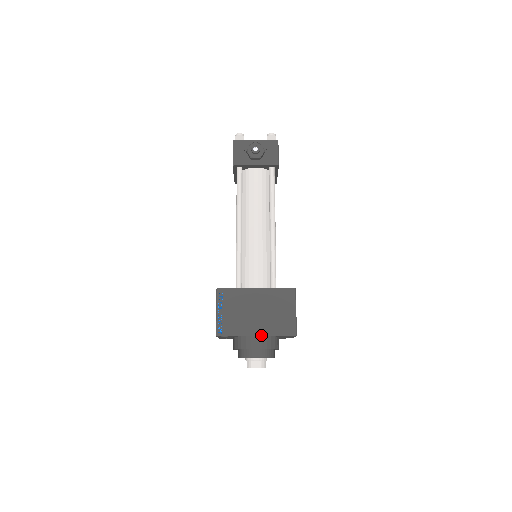
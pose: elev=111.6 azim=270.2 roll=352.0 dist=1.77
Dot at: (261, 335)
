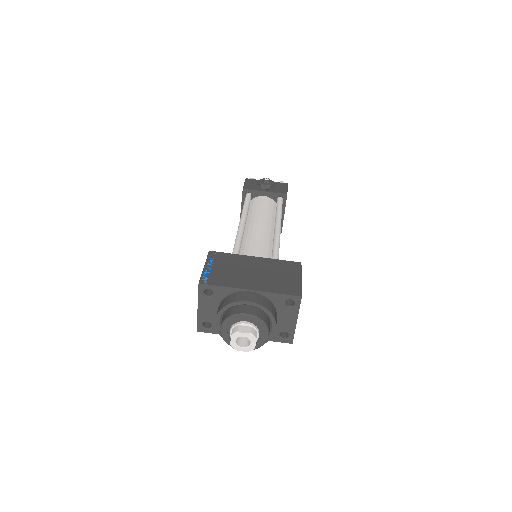
Dot at: (256, 290)
